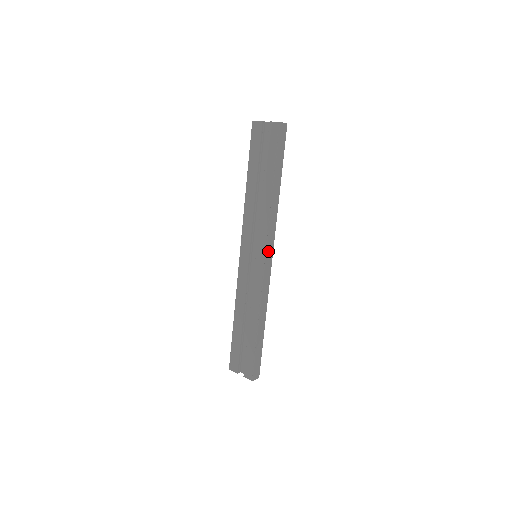
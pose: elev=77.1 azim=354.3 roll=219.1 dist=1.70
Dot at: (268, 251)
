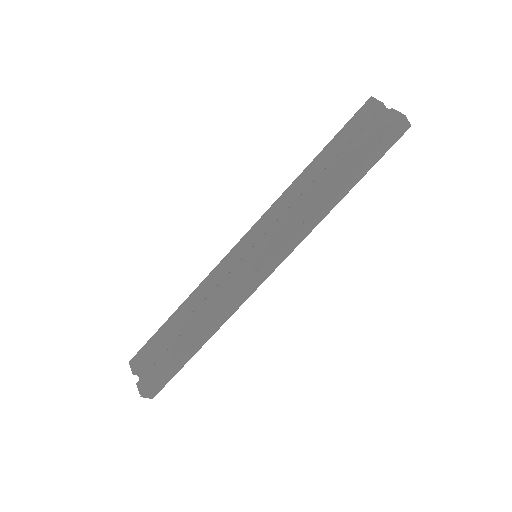
Dot at: (274, 259)
